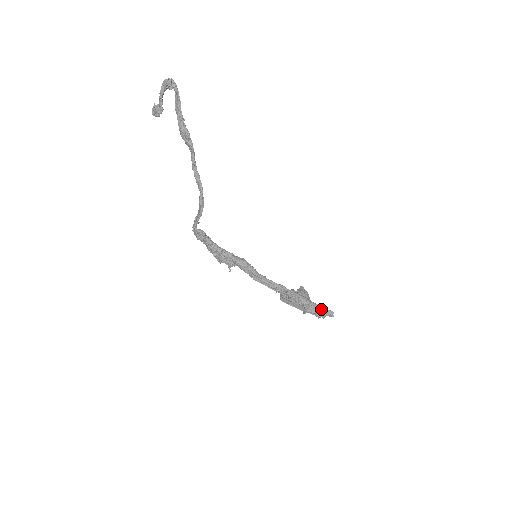
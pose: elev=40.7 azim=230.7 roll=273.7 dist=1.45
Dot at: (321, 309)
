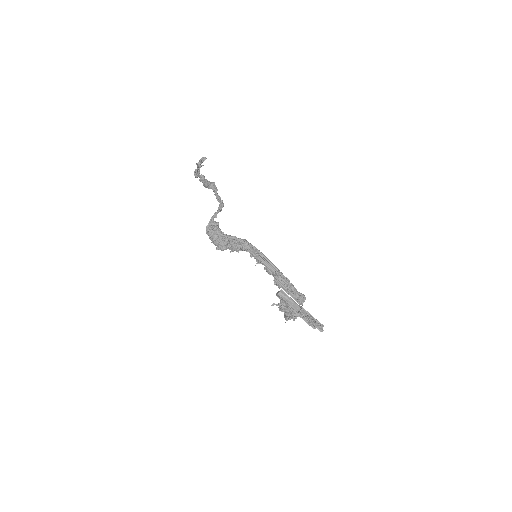
Dot at: (312, 318)
